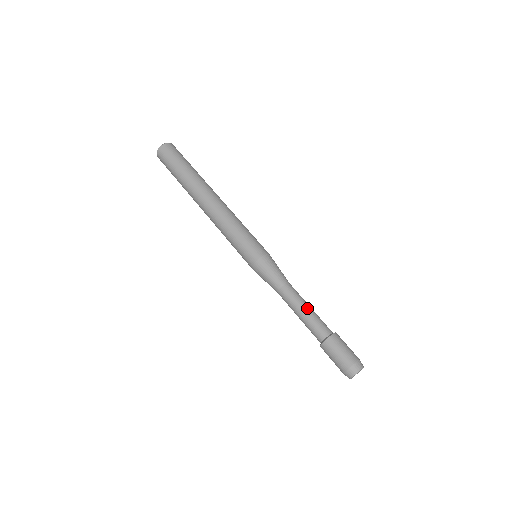
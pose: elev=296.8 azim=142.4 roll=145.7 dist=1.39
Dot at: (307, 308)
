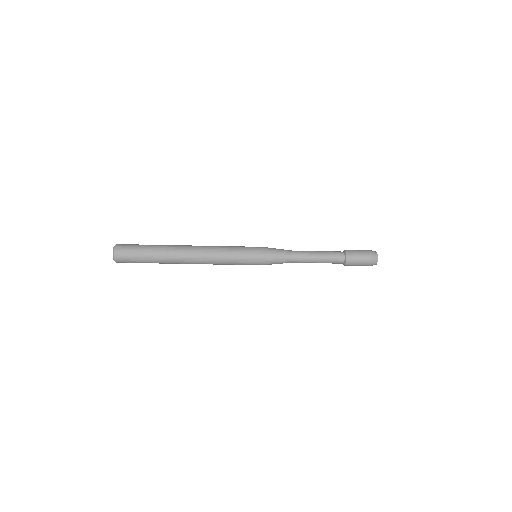
Dot at: (318, 258)
